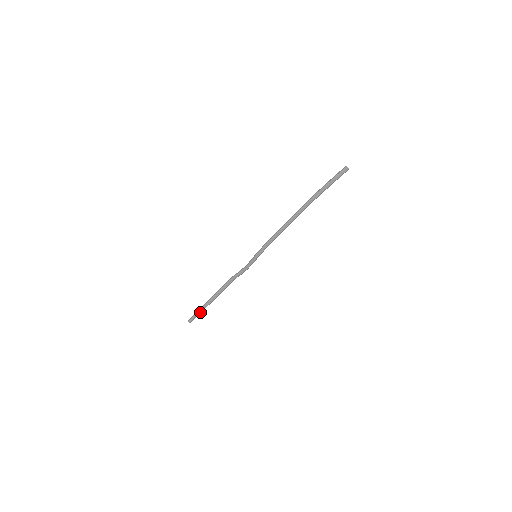
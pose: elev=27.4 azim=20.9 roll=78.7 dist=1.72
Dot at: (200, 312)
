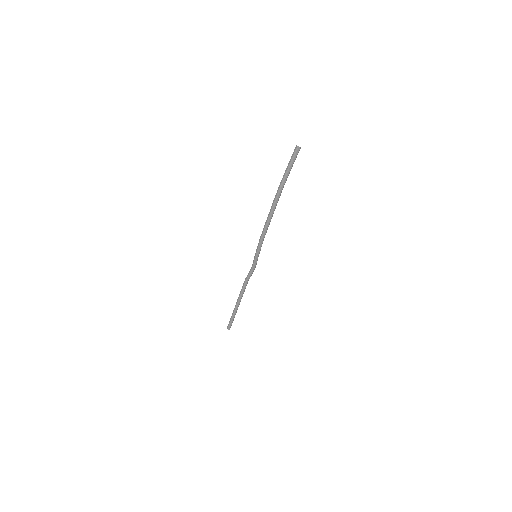
Dot at: (233, 318)
